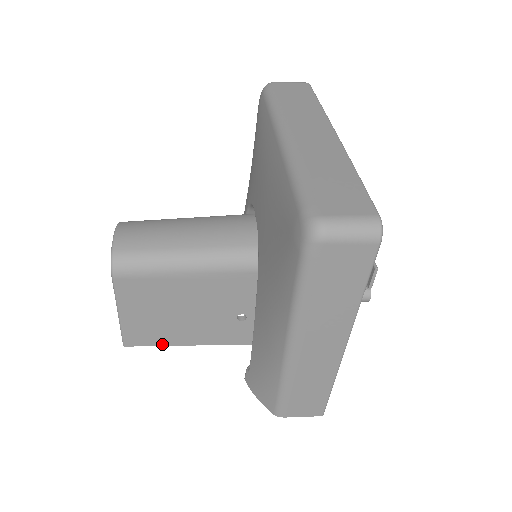
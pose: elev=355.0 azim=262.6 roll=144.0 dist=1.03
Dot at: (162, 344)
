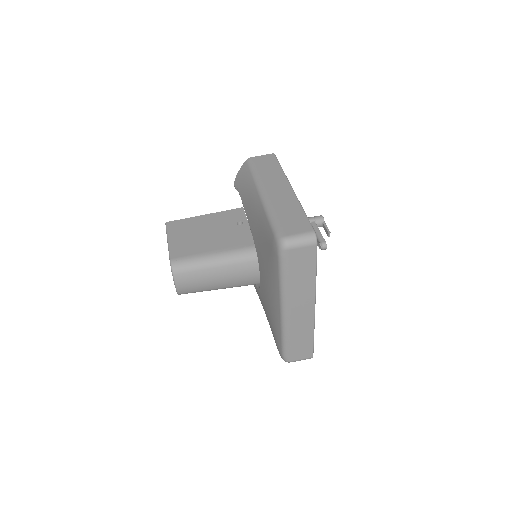
Dot at: occluded
